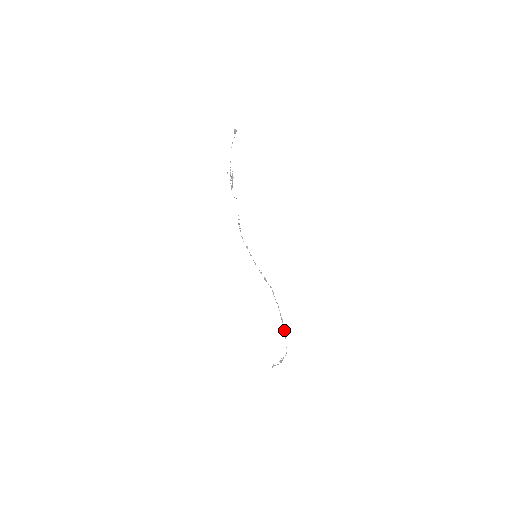
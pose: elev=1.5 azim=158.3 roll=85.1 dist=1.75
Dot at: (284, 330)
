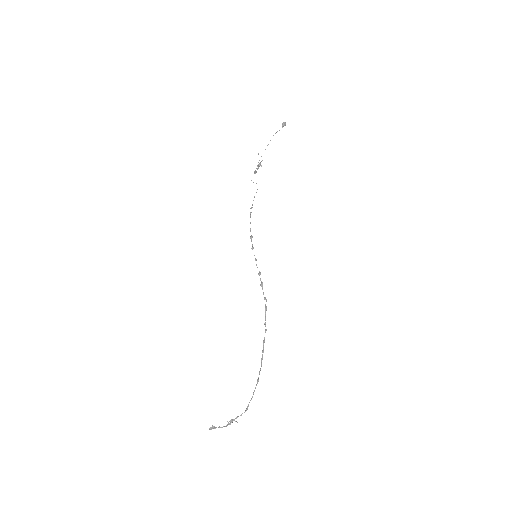
Dot at: (260, 368)
